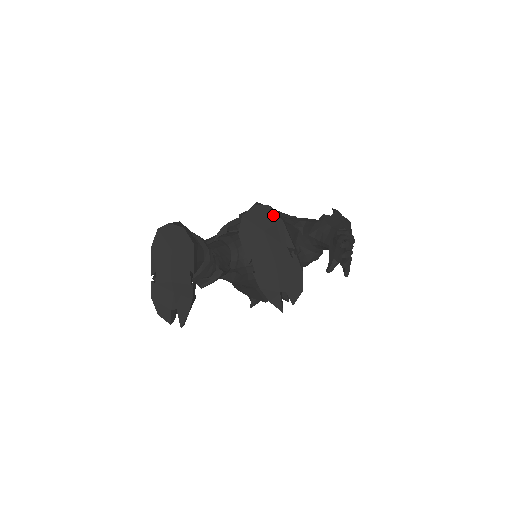
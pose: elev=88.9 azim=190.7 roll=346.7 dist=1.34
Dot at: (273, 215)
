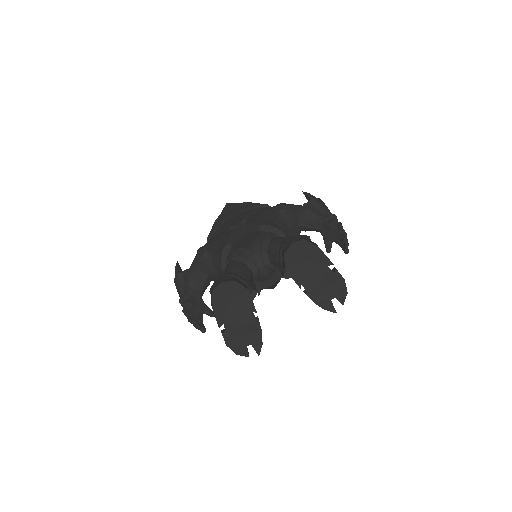
Dot at: (310, 245)
